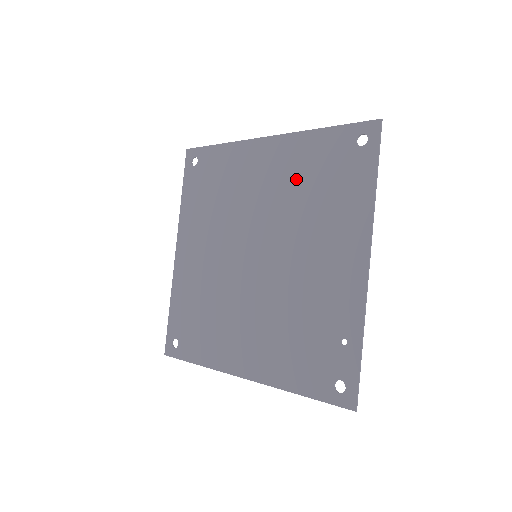
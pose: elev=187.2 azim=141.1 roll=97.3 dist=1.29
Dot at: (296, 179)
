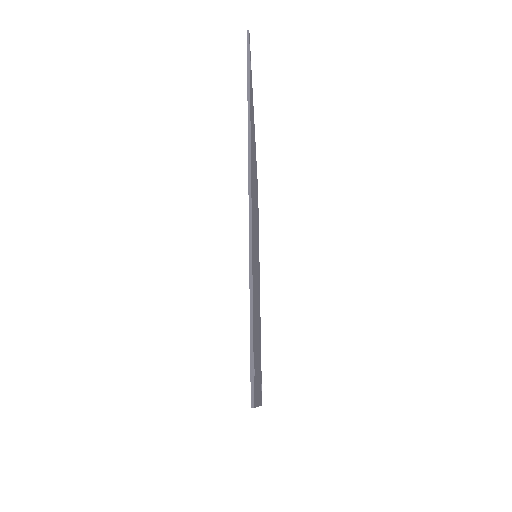
Dot at: occluded
